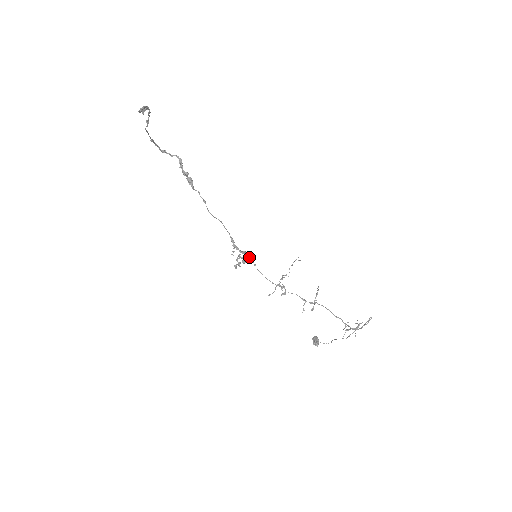
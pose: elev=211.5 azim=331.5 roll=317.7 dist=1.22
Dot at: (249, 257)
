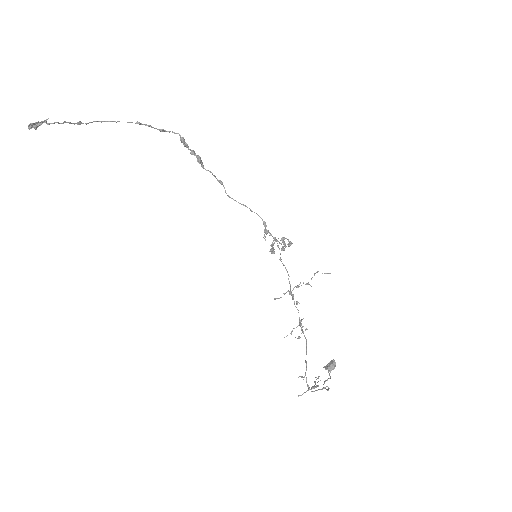
Dot at: (279, 248)
